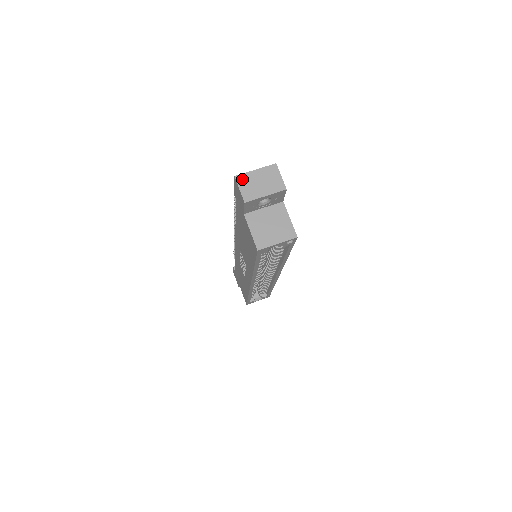
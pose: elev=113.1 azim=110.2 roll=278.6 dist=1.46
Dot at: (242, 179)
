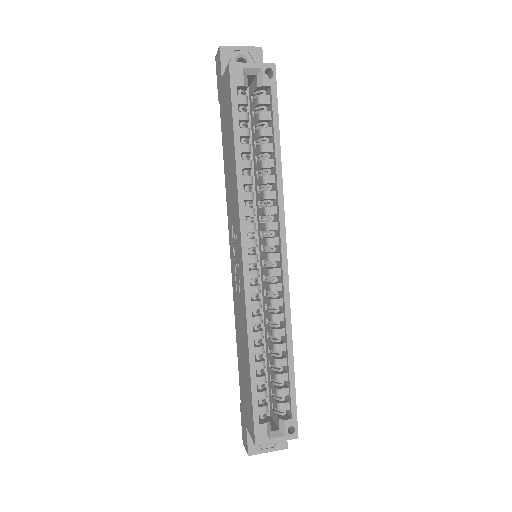
Dot at: occluded
